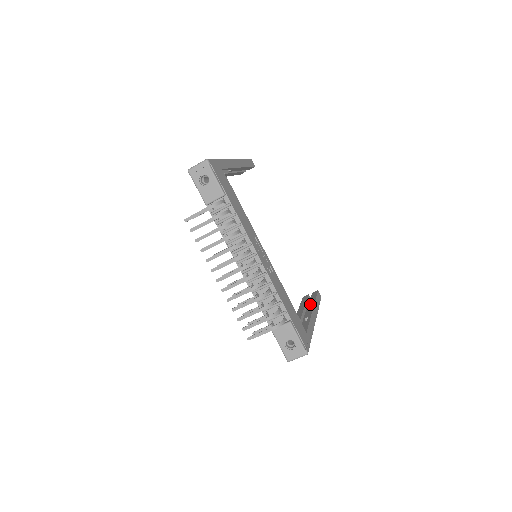
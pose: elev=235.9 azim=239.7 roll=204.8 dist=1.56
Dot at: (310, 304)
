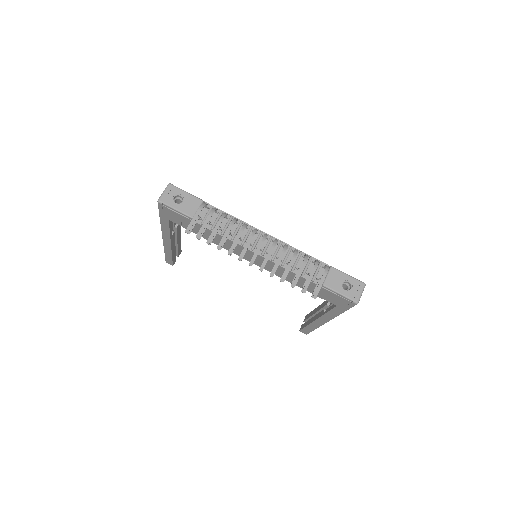
Dot at: (315, 311)
